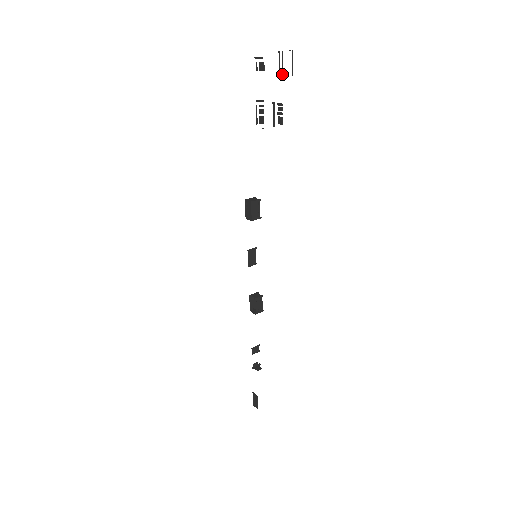
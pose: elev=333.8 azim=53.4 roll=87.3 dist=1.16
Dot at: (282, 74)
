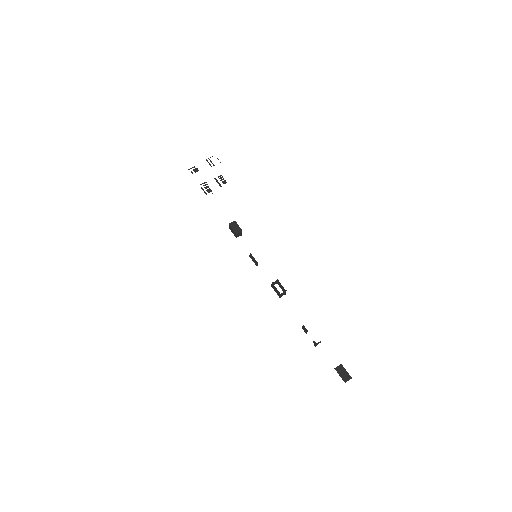
Dot at: (214, 165)
